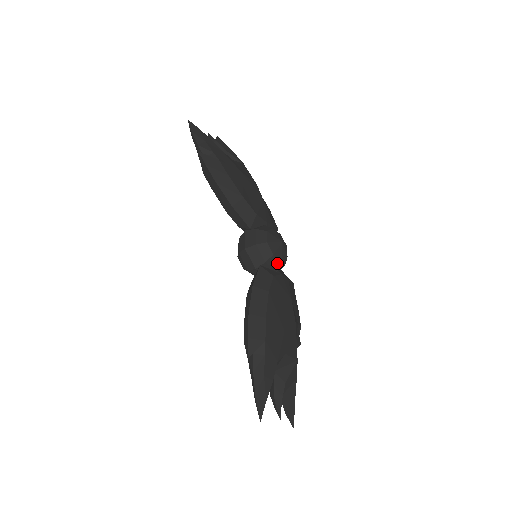
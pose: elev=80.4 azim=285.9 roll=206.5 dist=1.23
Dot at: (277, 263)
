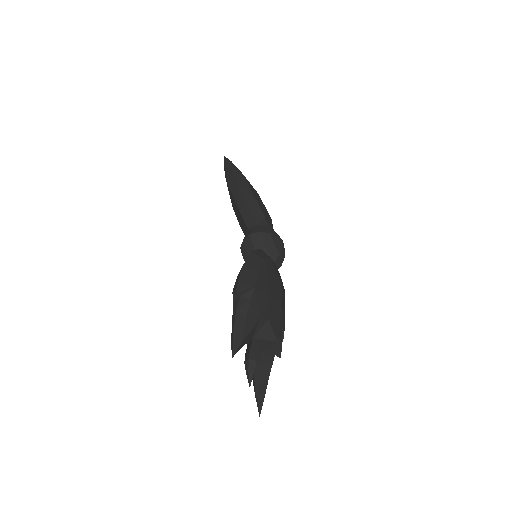
Dot at: (275, 254)
